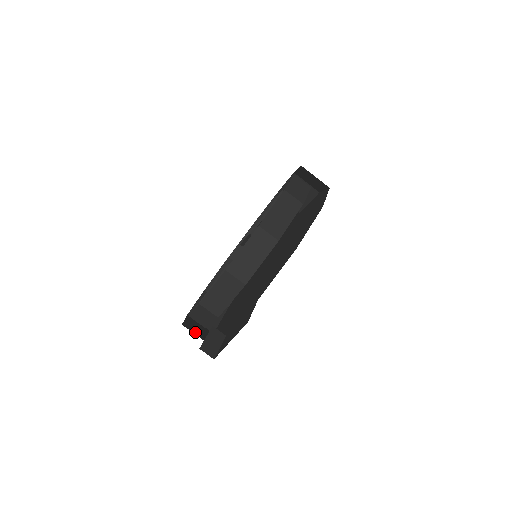
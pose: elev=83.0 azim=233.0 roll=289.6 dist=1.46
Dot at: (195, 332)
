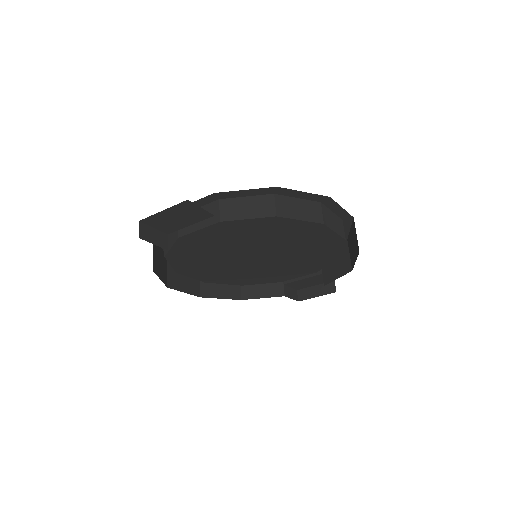
Dot at: (155, 254)
